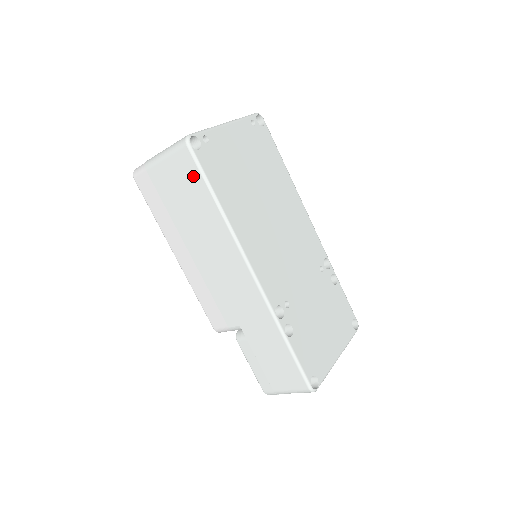
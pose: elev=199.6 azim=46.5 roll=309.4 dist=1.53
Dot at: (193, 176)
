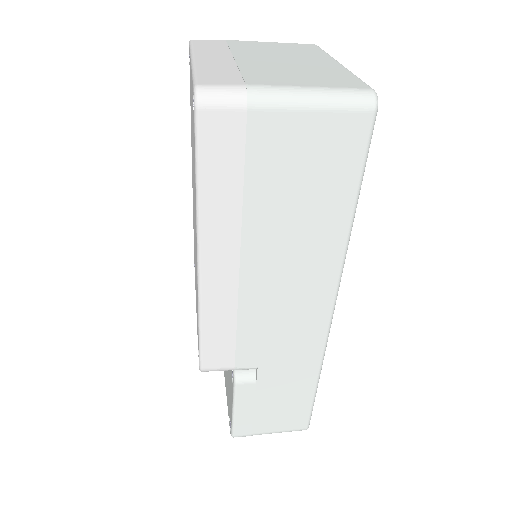
Dot at: (346, 162)
